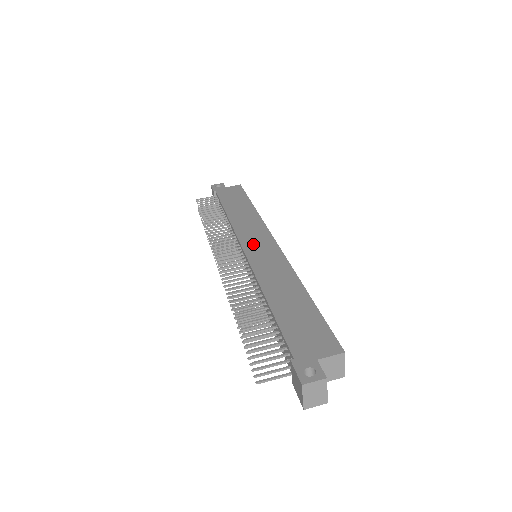
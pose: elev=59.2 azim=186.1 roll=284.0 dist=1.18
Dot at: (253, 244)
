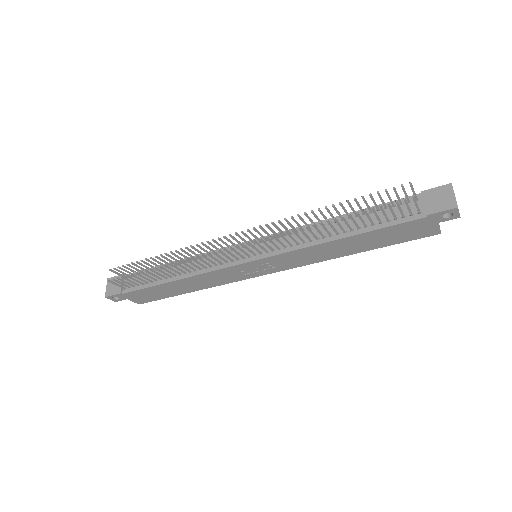
Dot at: occluded
